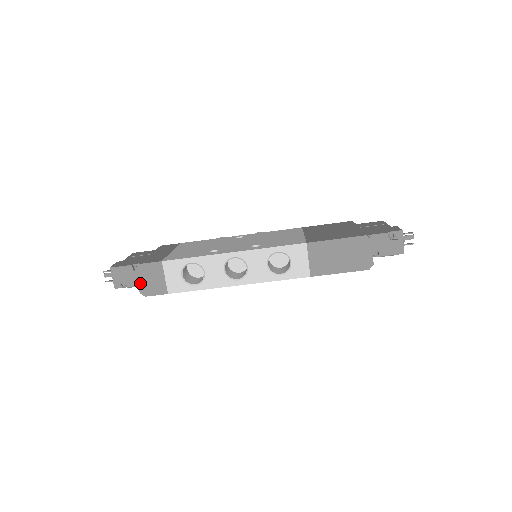
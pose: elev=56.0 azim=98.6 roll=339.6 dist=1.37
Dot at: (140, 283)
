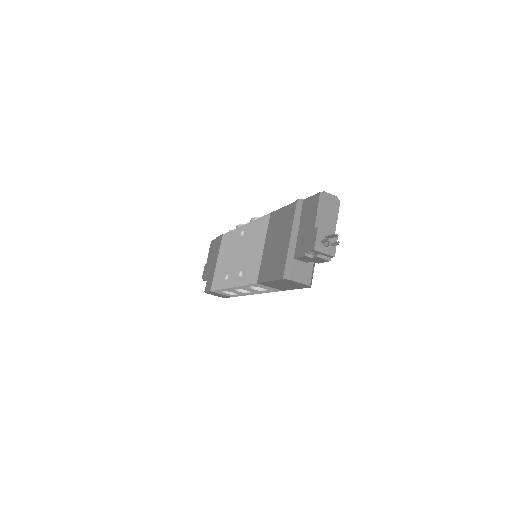
Dot at: occluded
